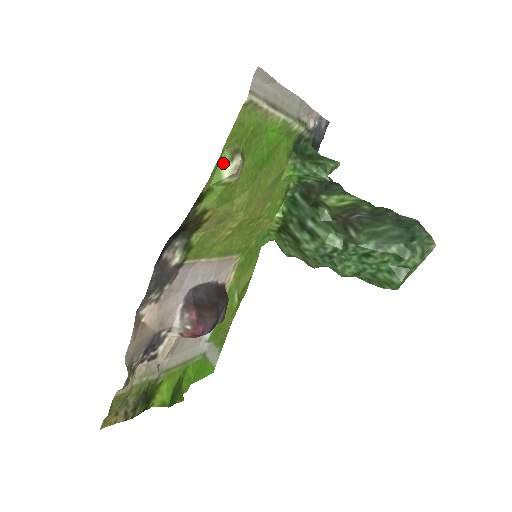
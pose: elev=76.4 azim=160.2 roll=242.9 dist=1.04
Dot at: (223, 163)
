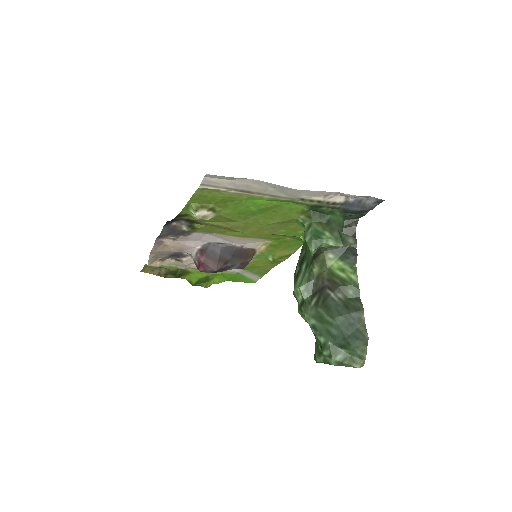
Dot at: (191, 209)
